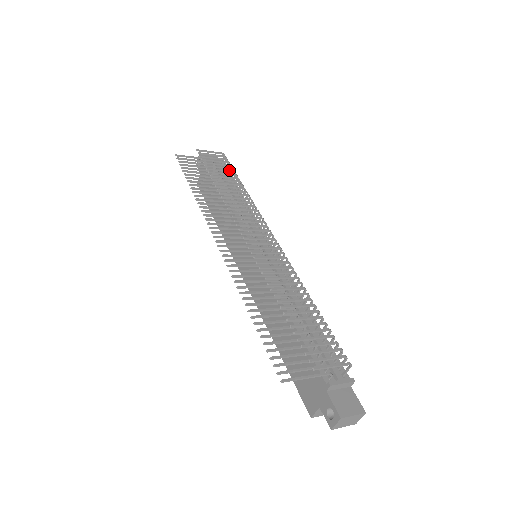
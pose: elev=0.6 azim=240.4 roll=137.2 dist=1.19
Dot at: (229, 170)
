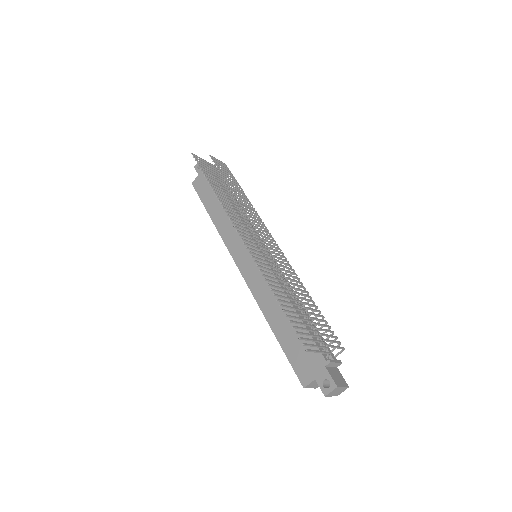
Dot at: occluded
